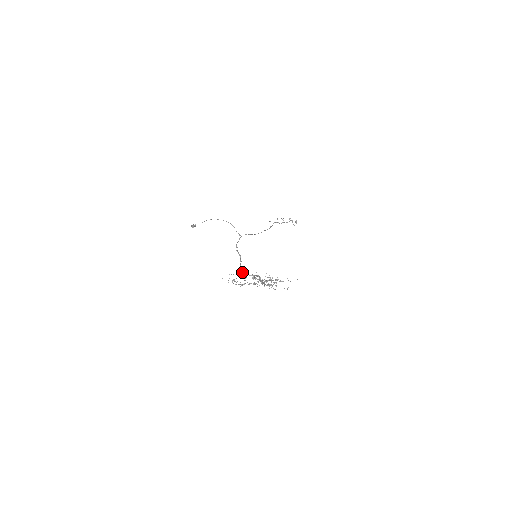
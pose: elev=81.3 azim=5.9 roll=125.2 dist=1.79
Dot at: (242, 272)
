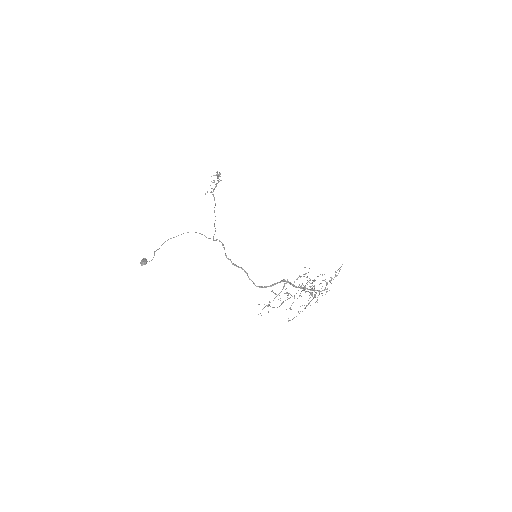
Dot at: (260, 287)
